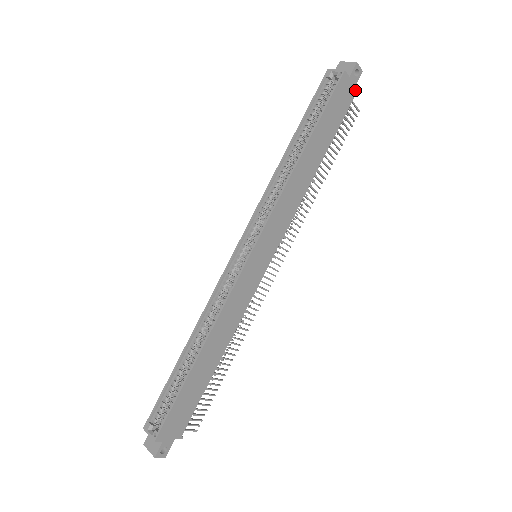
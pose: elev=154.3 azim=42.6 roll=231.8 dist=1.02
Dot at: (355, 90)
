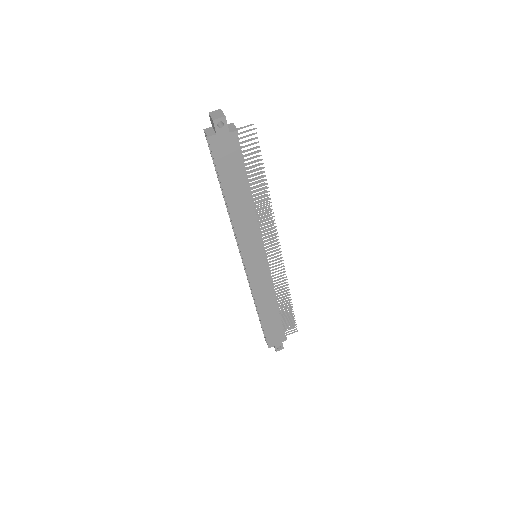
Dot at: (232, 132)
